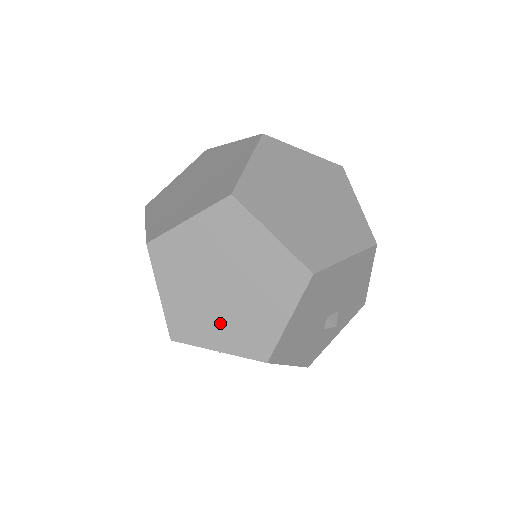
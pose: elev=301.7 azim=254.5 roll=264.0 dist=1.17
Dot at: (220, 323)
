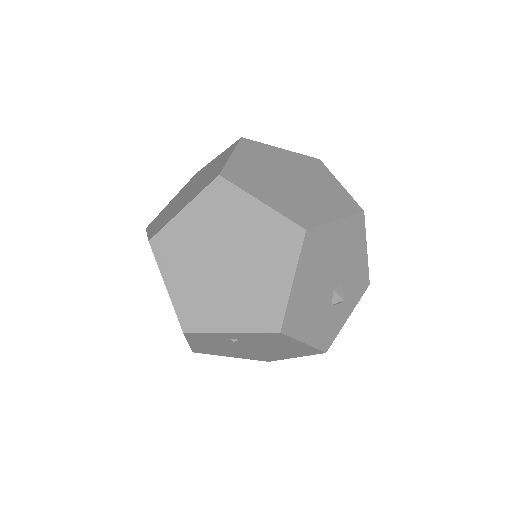
Dot at: (228, 302)
